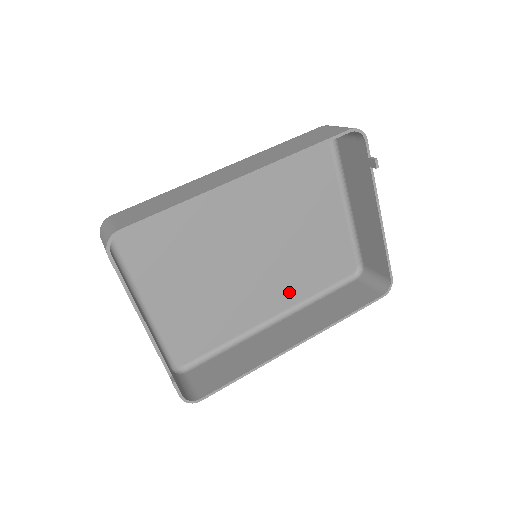
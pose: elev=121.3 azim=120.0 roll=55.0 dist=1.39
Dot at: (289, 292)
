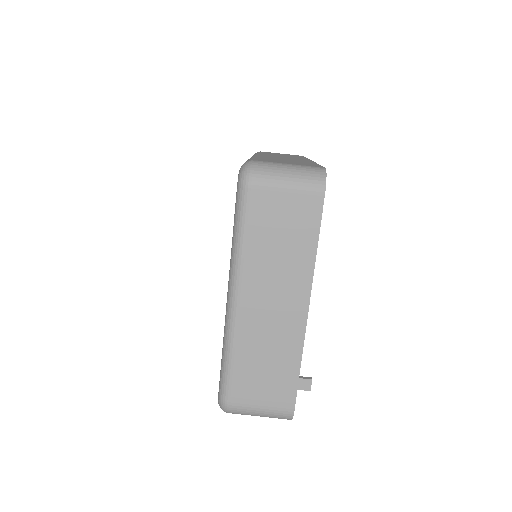
Dot at: occluded
